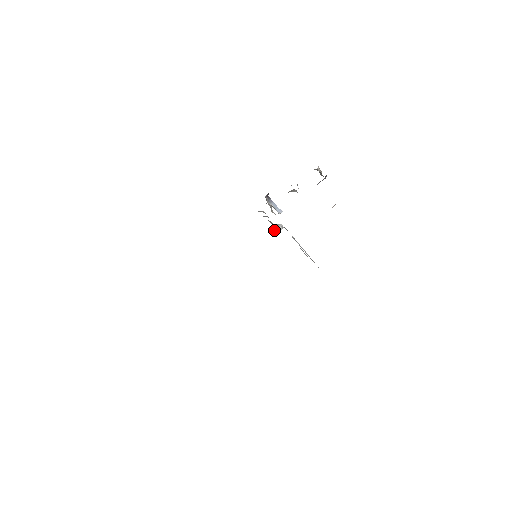
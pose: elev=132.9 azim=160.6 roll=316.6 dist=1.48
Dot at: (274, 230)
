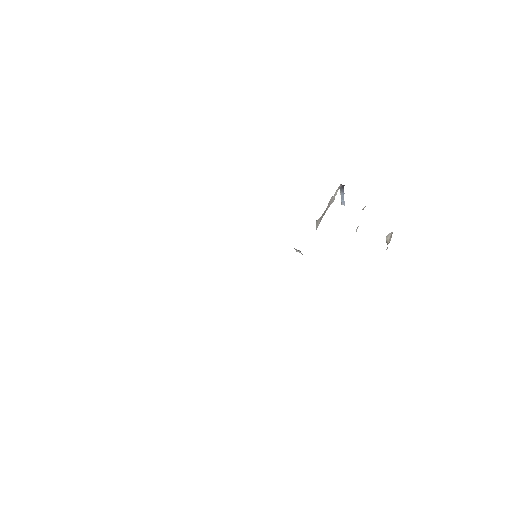
Dot at: occluded
